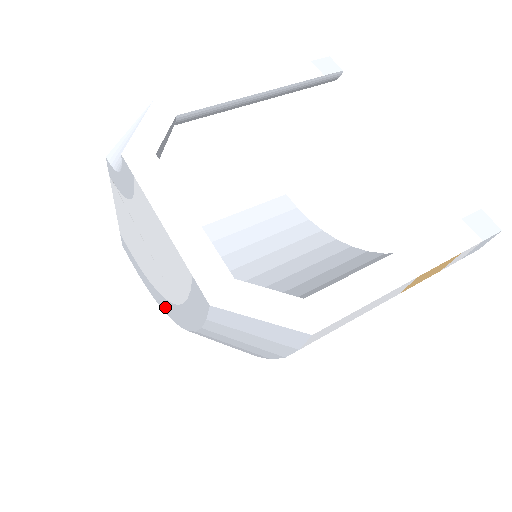
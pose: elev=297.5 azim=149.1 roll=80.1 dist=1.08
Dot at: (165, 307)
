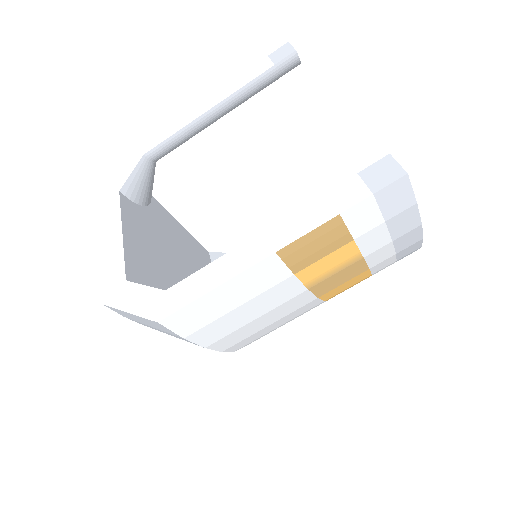
Dot at: occluded
